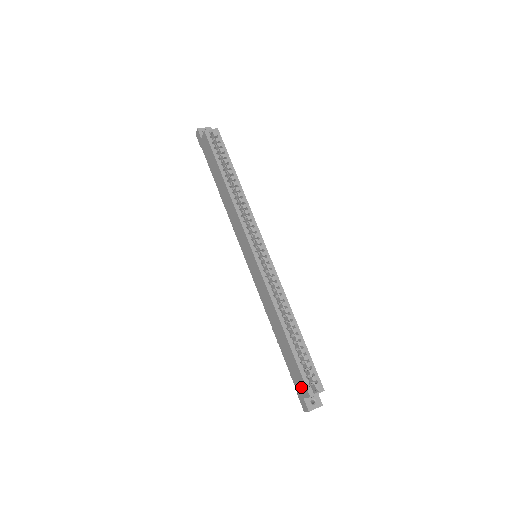
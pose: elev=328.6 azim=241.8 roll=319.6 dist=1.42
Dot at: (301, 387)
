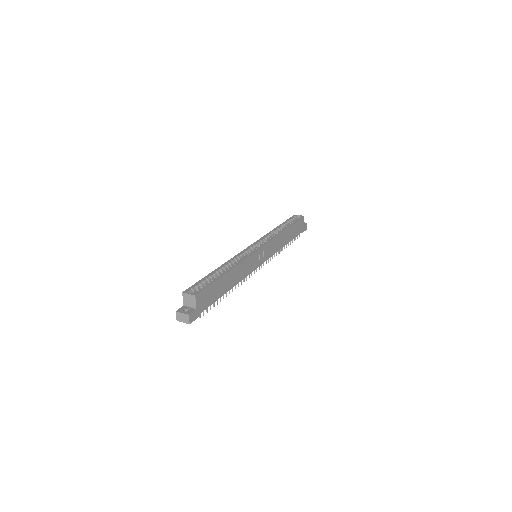
Dot at: occluded
